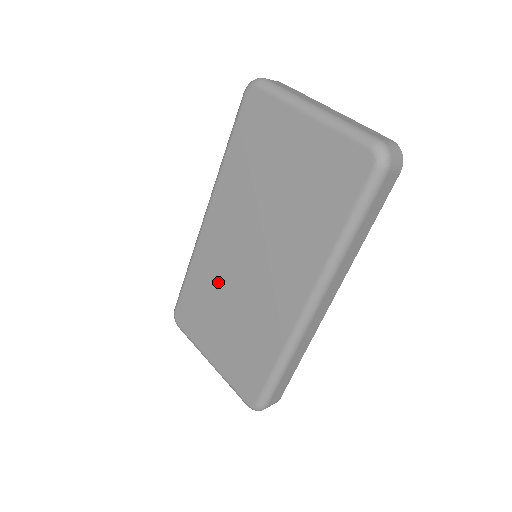
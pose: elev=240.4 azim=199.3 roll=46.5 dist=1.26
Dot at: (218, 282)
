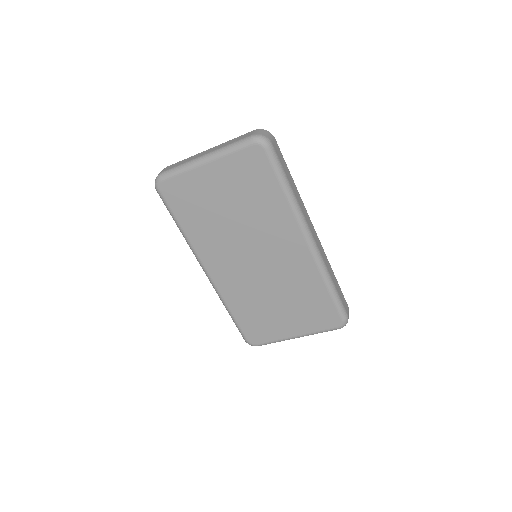
Dot at: (253, 293)
